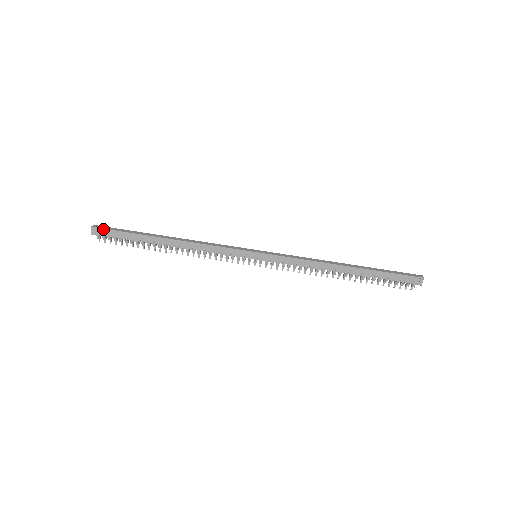
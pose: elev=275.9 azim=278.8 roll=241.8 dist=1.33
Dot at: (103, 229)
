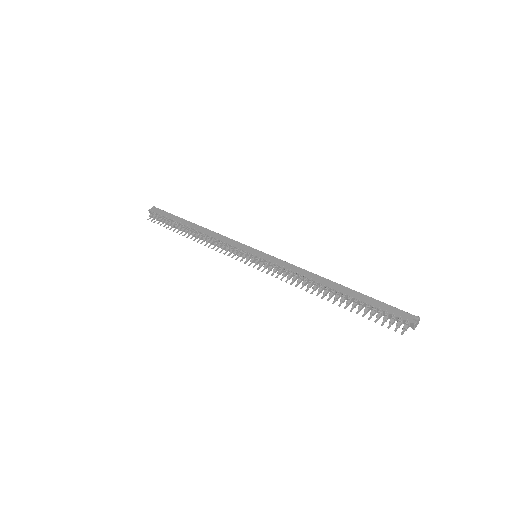
Dot at: (160, 209)
